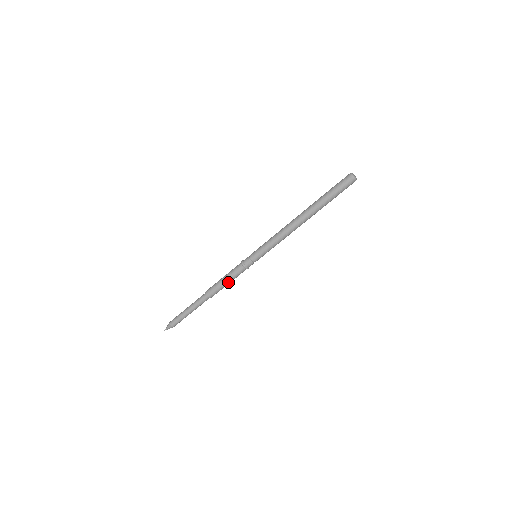
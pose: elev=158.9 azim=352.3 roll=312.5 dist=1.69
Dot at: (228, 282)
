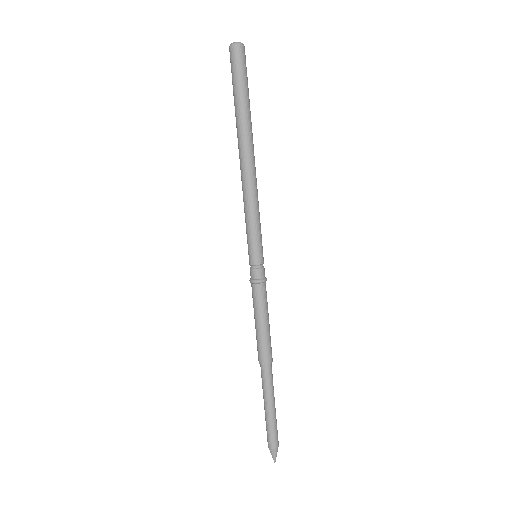
Dot at: (267, 320)
